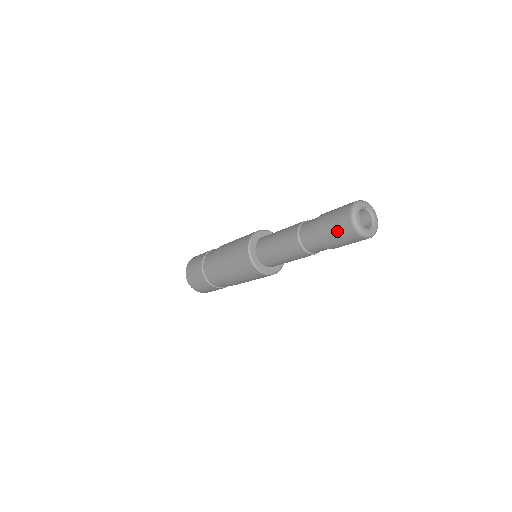
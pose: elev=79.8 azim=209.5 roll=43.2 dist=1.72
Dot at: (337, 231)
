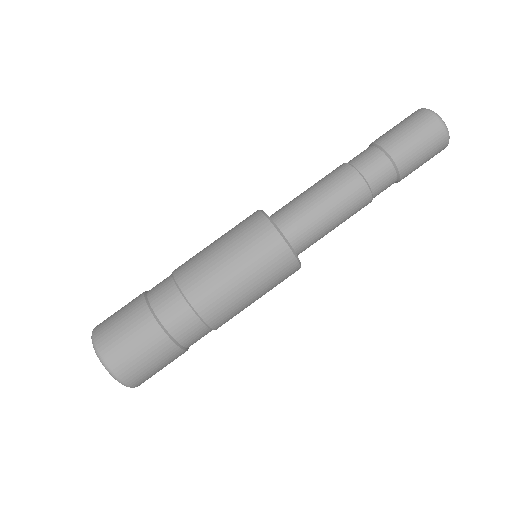
Dot at: (420, 137)
